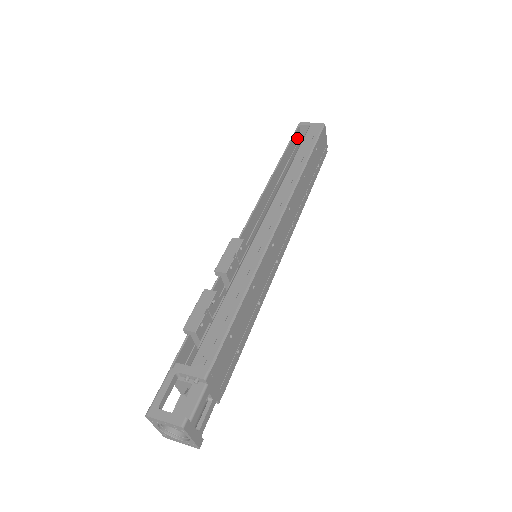
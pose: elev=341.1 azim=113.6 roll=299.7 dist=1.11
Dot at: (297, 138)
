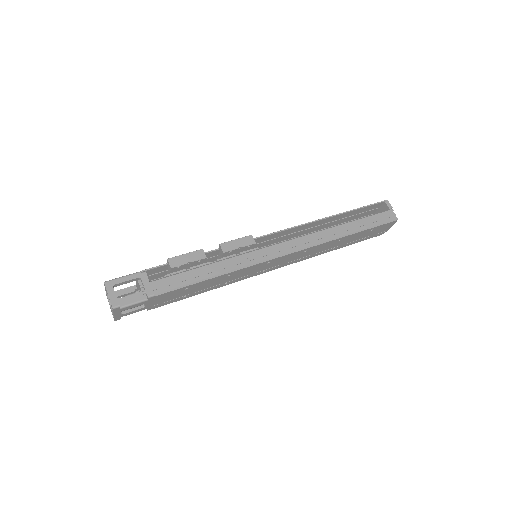
Dot at: (374, 207)
